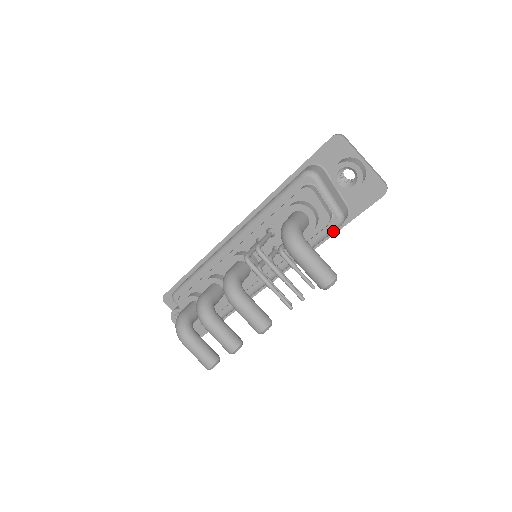
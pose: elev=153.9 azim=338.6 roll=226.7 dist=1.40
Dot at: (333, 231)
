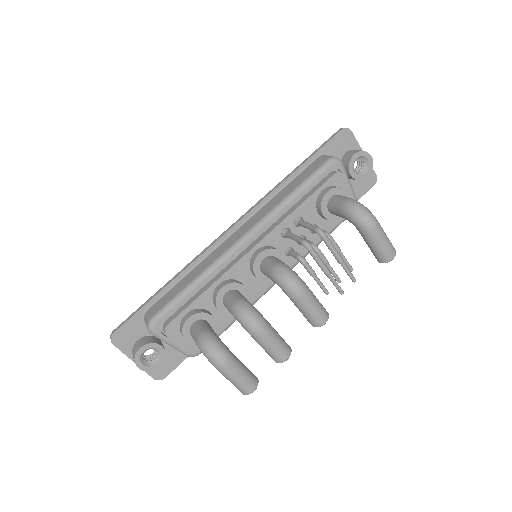
Dot at: occluded
